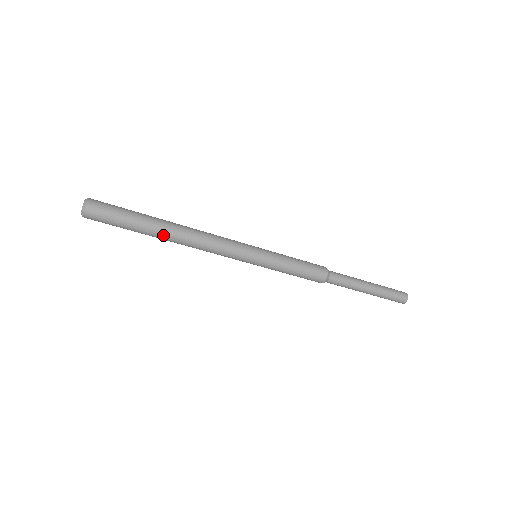
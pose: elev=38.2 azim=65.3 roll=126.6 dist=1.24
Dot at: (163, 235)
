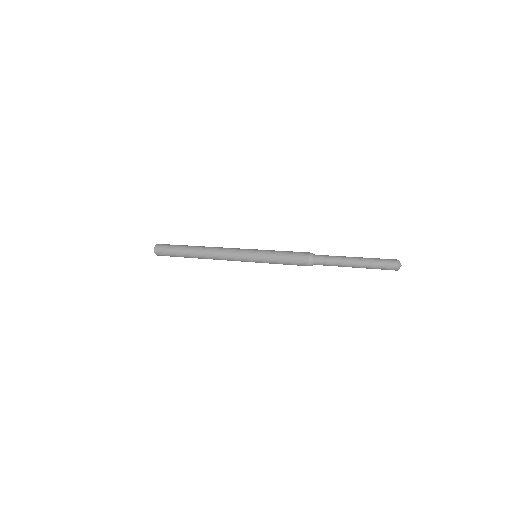
Dot at: occluded
